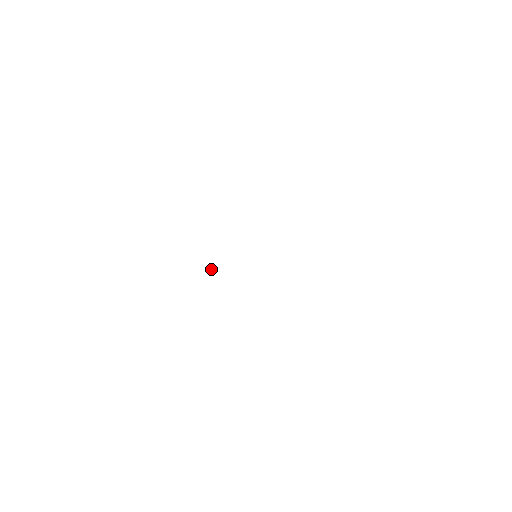
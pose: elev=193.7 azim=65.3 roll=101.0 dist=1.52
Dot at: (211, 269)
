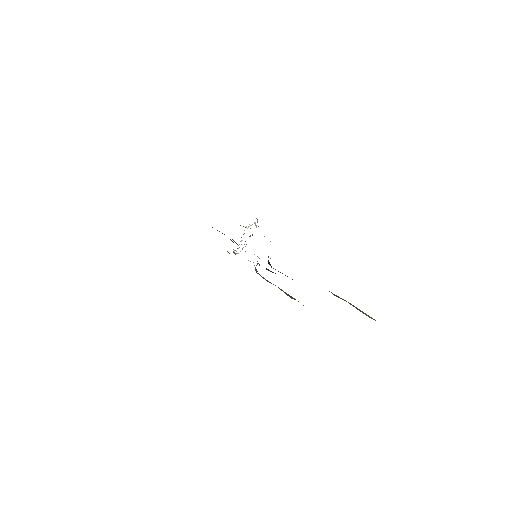
Dot at: (257, 261)
